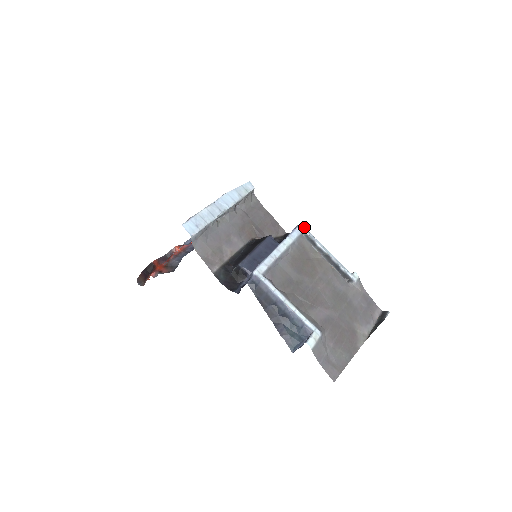
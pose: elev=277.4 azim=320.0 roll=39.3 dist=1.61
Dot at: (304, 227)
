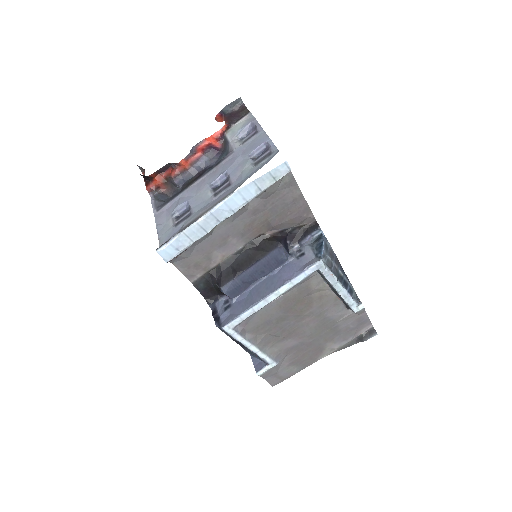
Dot at: (322, 265)
